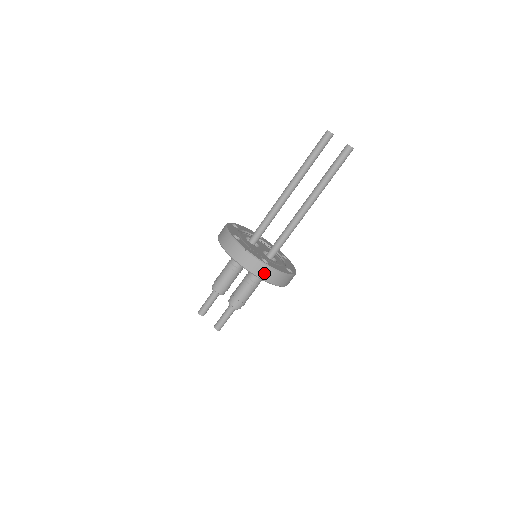
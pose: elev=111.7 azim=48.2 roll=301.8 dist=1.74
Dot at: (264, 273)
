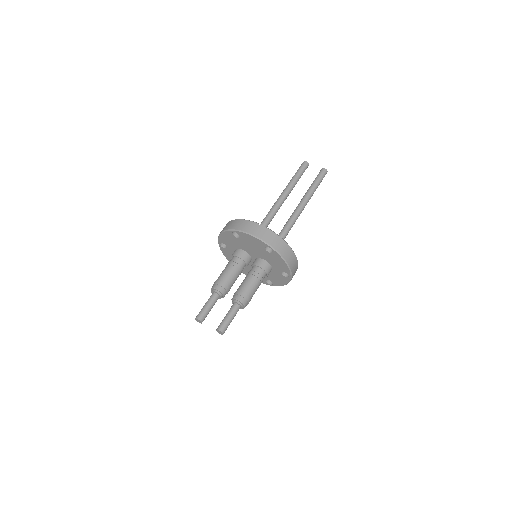
Dot at: (279, 245)
